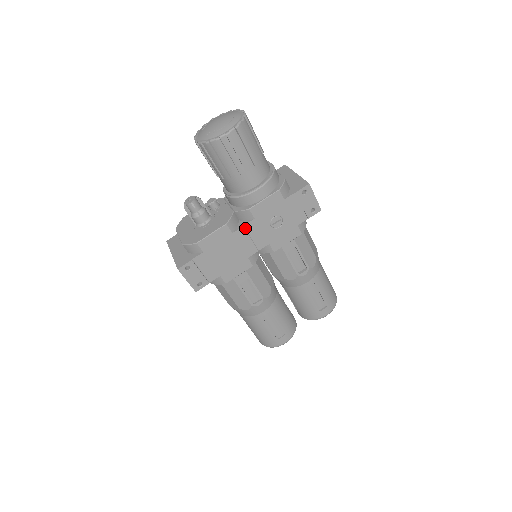
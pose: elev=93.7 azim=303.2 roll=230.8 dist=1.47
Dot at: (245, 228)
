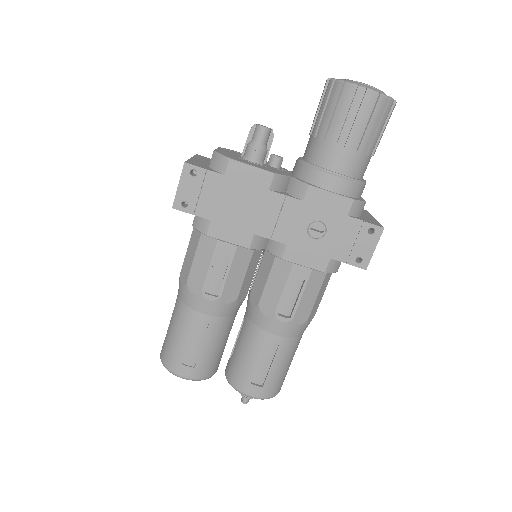
Dot at: (285, 199)
